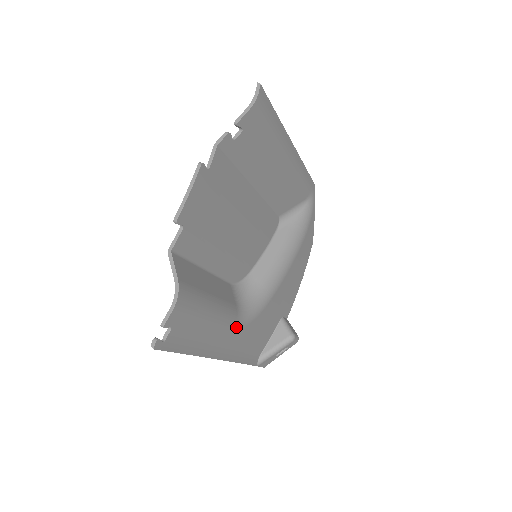
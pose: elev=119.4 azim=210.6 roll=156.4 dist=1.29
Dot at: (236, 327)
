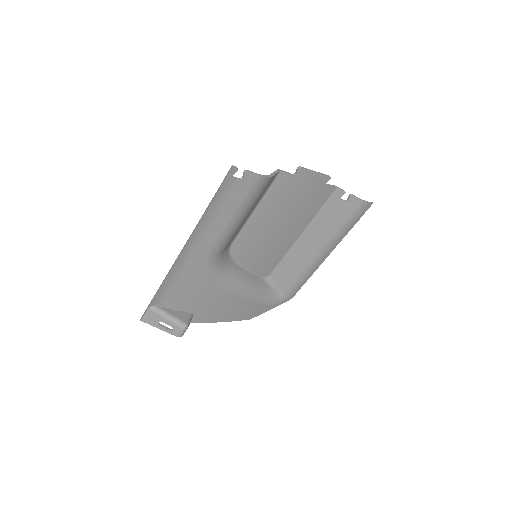
Dot at: (210, 255)
